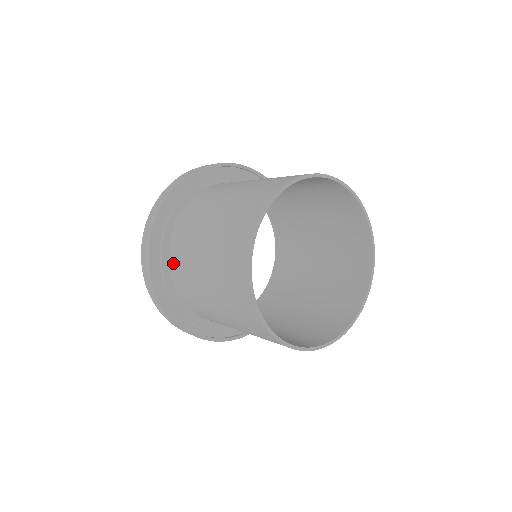
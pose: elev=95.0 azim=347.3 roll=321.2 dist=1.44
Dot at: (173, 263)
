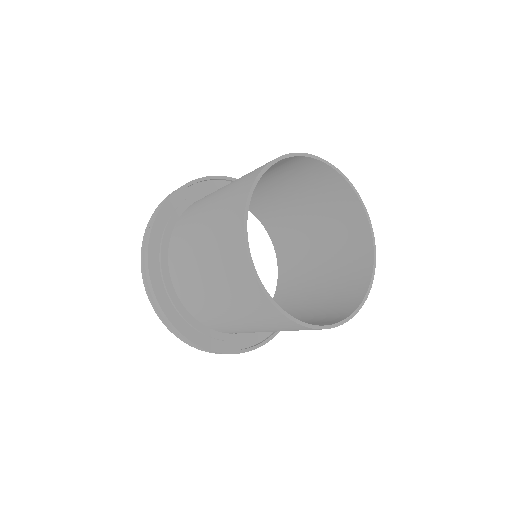
Dot at: (179, 290)
